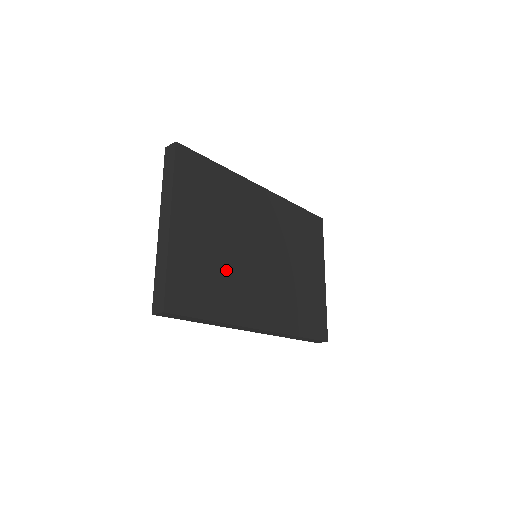
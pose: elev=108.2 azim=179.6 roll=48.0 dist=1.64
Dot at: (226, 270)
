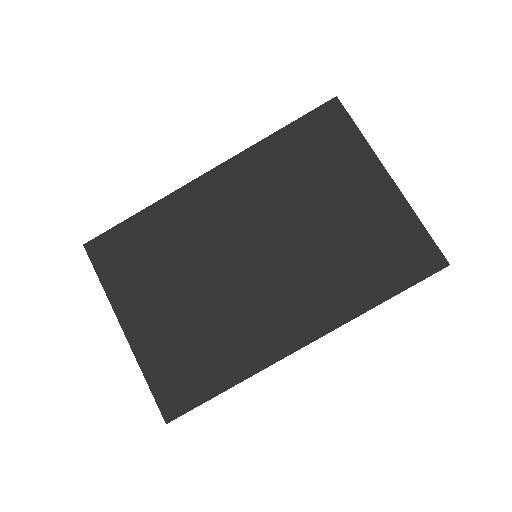
Dot at: (214, 319)
